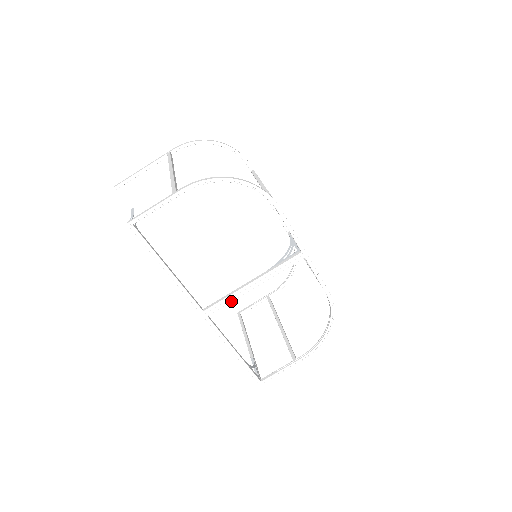
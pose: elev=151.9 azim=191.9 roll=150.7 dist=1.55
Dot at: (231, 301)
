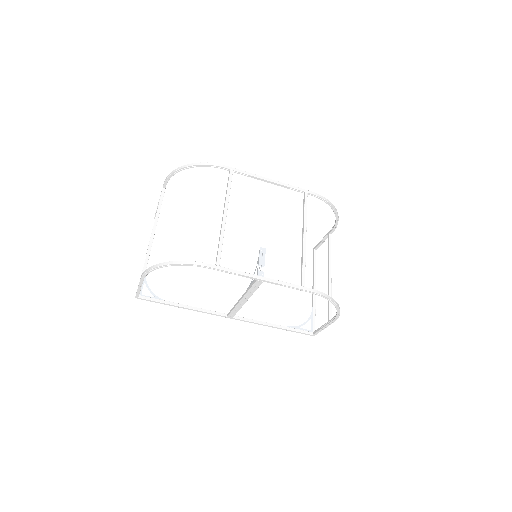
Dot at: occluded
